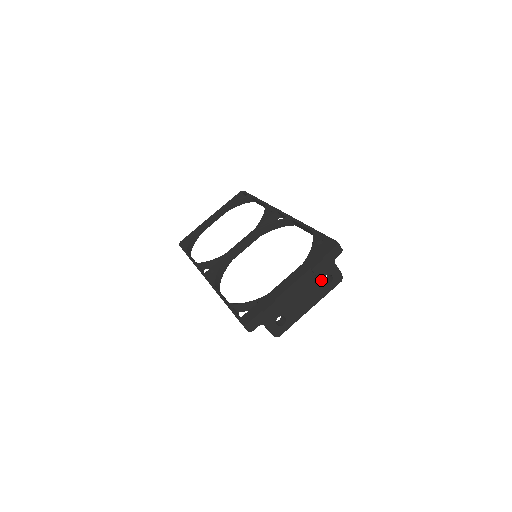
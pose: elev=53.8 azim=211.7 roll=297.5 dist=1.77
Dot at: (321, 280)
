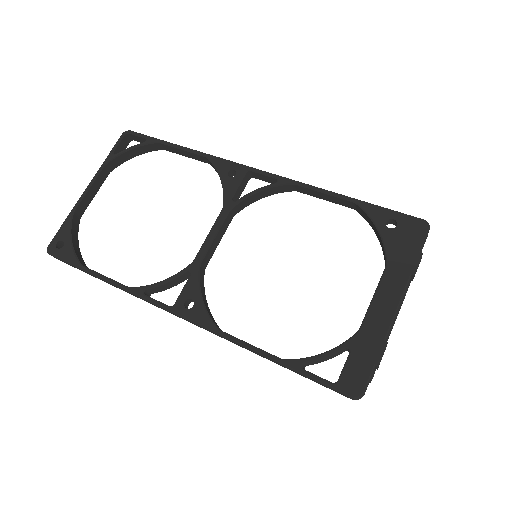
Dot at: occluded
